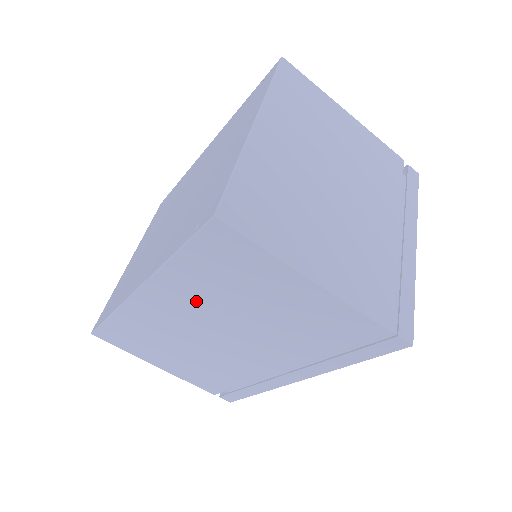
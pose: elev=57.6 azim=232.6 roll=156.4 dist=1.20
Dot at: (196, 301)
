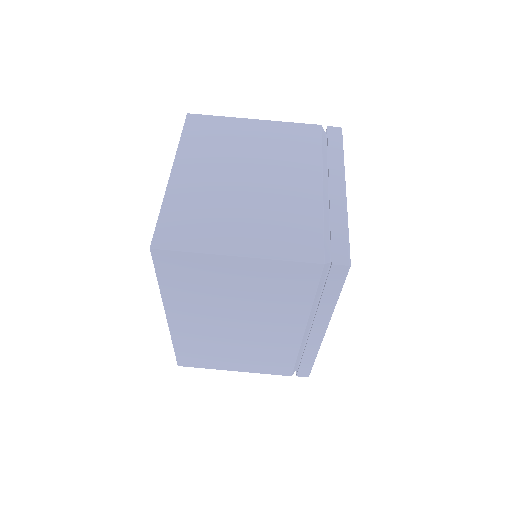
Dot at: (201, 308)
